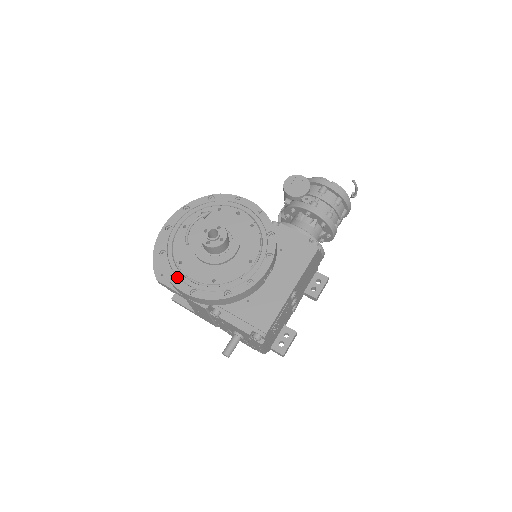
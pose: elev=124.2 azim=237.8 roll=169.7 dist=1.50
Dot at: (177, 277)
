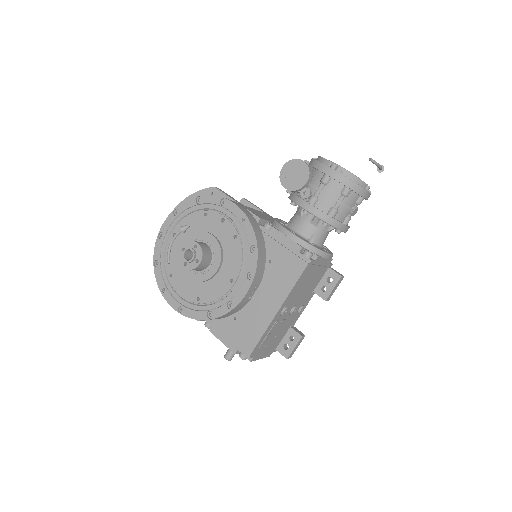
Dot at: (168, 291)
